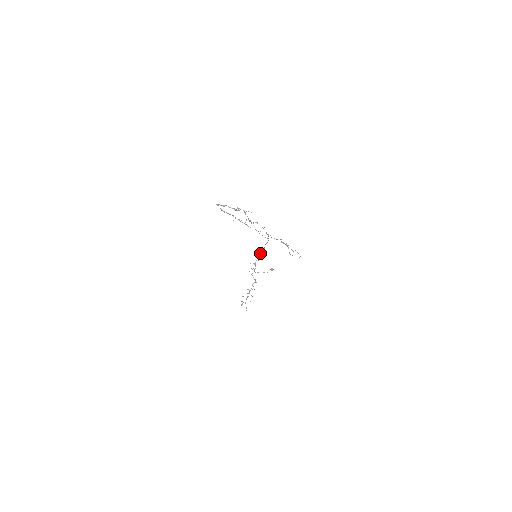
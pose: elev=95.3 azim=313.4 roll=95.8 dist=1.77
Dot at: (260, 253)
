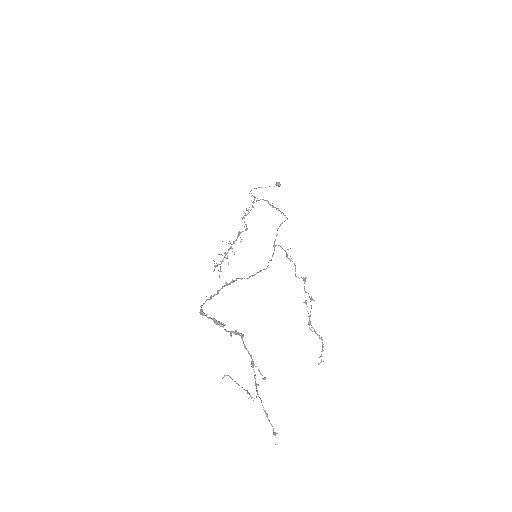
Dot at: (267, 200)
